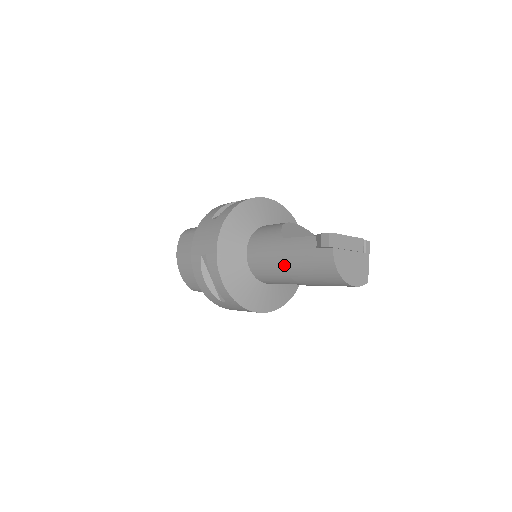
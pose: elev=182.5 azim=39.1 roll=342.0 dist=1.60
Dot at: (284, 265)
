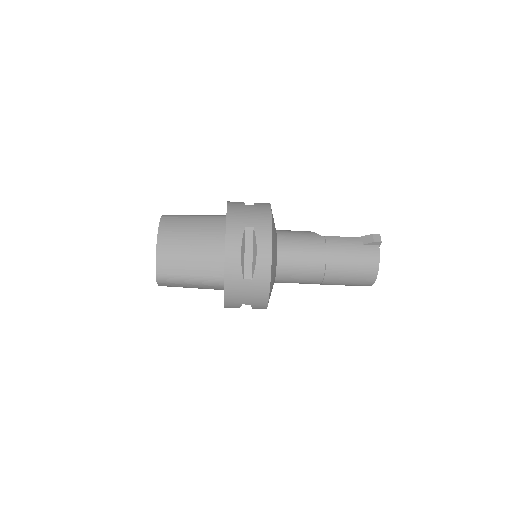
Dot at: (325, 255)
